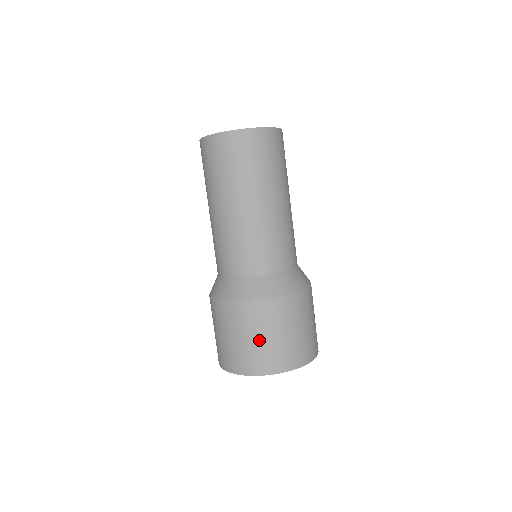
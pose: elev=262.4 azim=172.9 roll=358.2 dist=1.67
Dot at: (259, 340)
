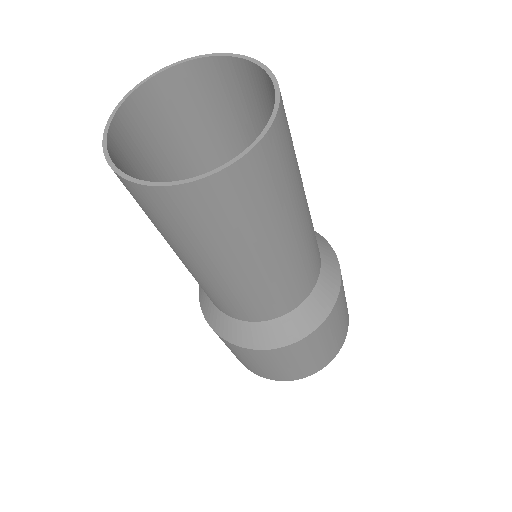
Dot at: (314, 356)
